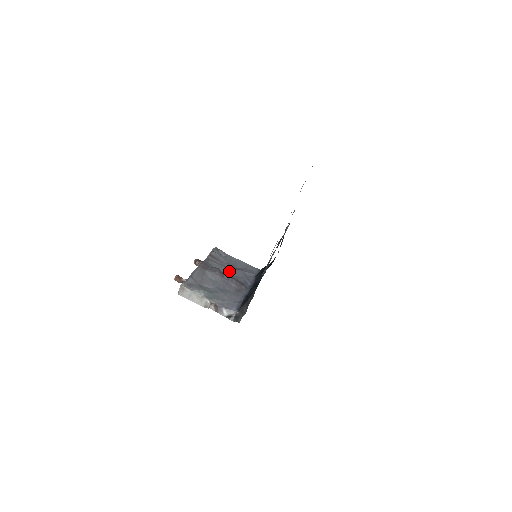
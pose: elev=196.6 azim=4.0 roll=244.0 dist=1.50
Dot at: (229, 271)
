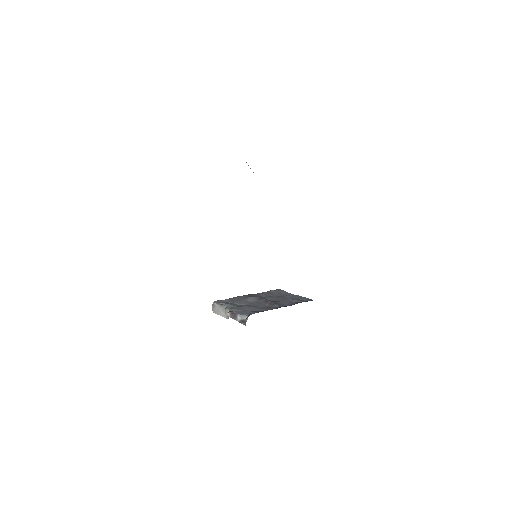
Dot at: (274, 299)
